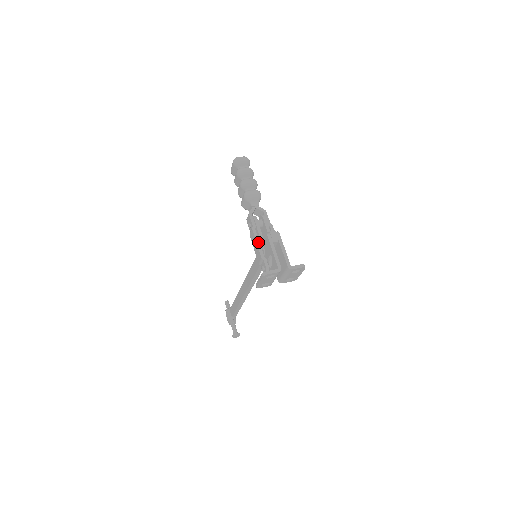
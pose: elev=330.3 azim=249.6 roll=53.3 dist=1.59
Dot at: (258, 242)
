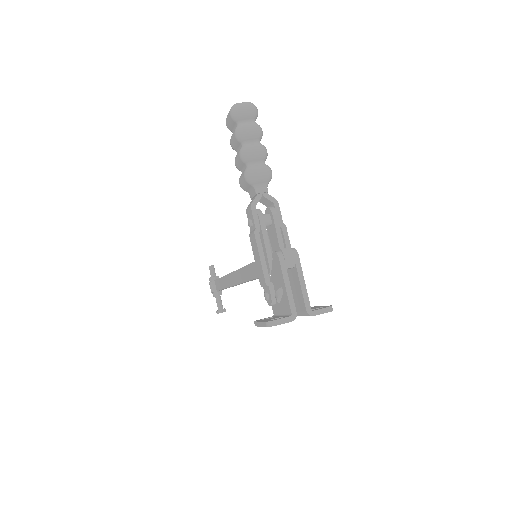
Dot at: (262, 256)
